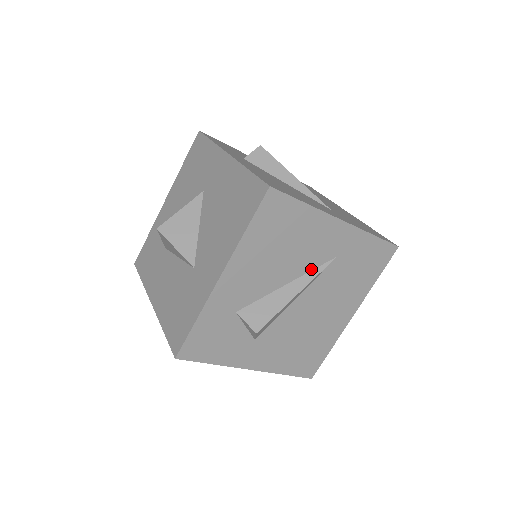
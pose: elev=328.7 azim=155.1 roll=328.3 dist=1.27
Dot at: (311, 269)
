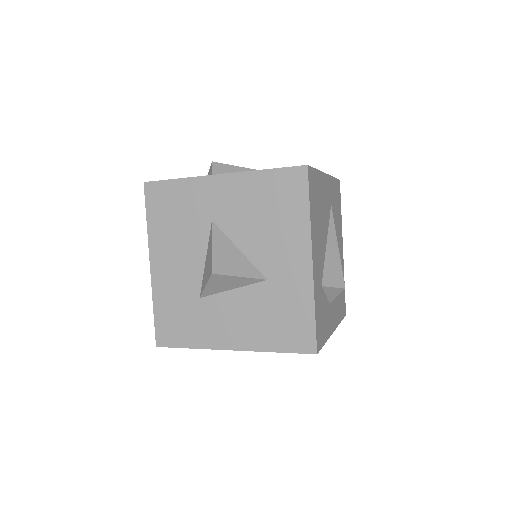
Dot at: (328, 223)
